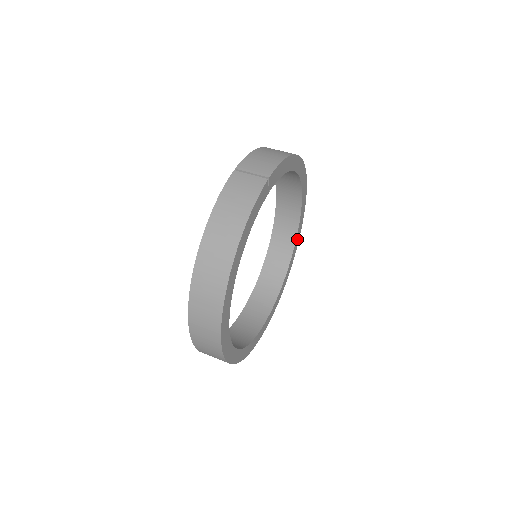
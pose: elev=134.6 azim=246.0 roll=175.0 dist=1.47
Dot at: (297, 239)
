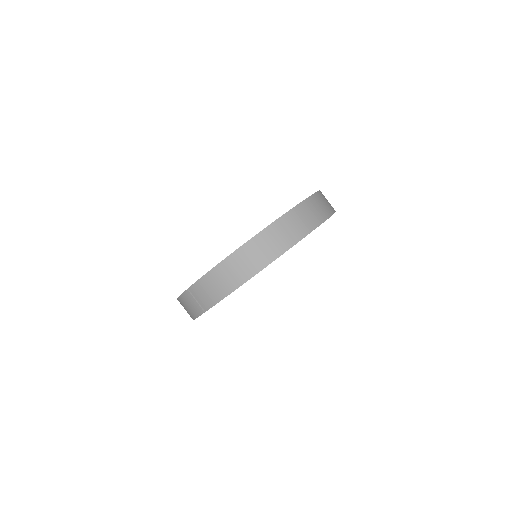
Dot at: occluded
